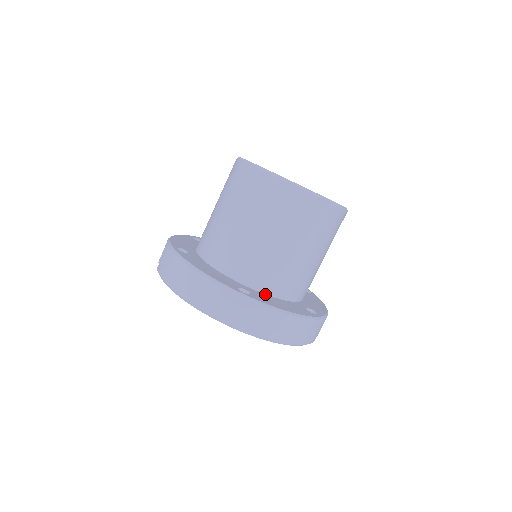
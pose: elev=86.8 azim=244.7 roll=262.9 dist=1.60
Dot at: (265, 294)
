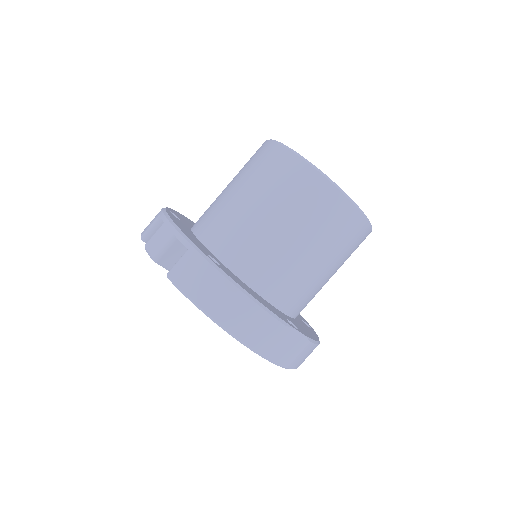
Dot at: (291, 317)
